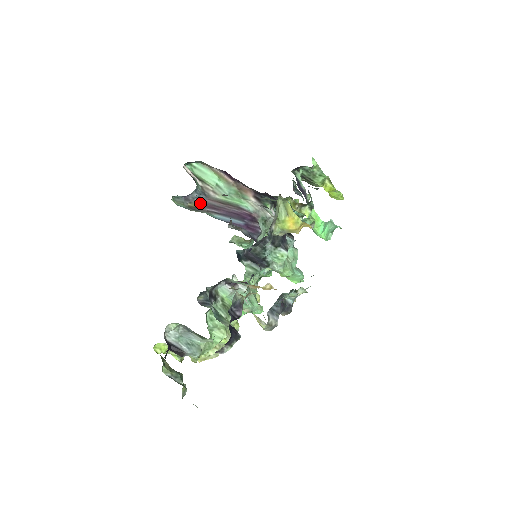
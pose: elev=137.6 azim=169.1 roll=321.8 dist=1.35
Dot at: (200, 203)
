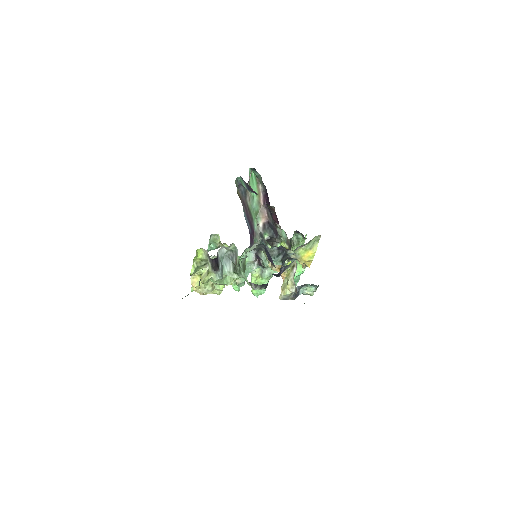
Dot at: (241, 196)
